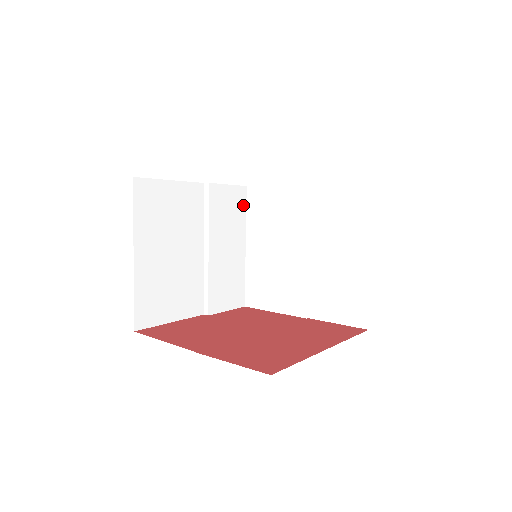
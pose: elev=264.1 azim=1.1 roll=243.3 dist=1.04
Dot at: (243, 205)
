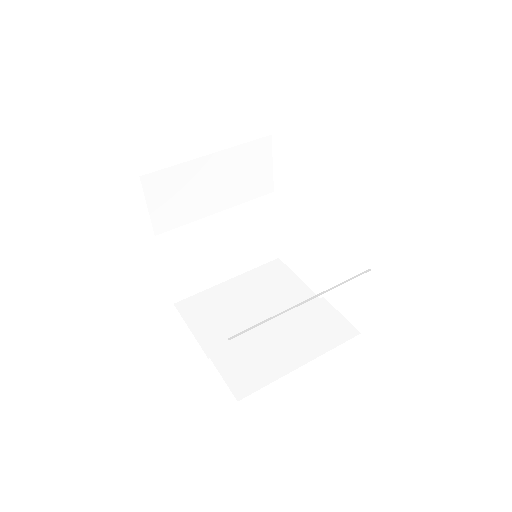
Dot at: (340, 339)
